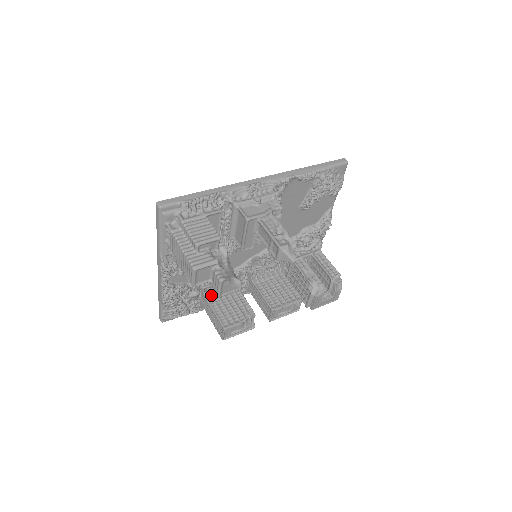
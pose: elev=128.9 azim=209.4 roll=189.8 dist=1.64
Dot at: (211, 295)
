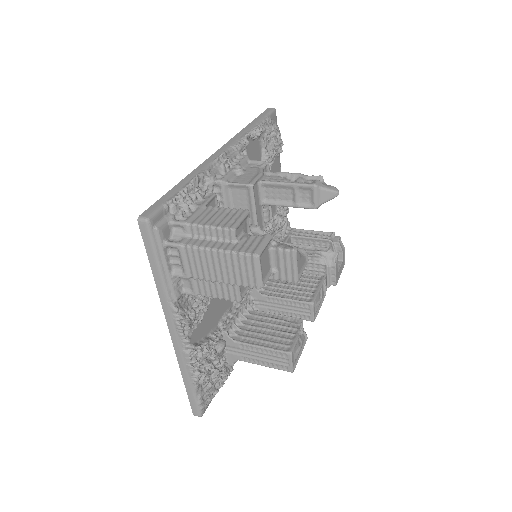
Dot at: (238, 335)
